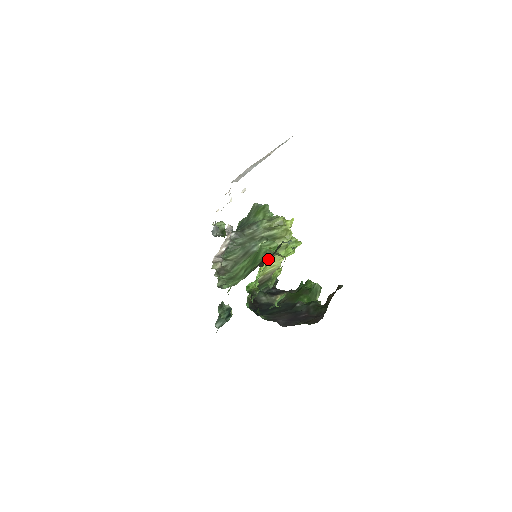
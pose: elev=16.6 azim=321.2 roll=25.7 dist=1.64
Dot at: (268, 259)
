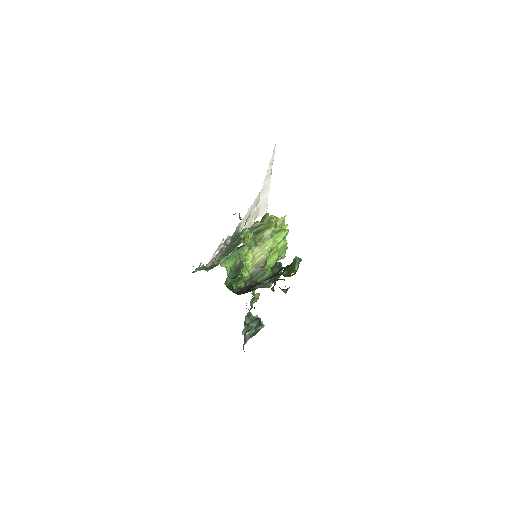
Dot at: occluded
